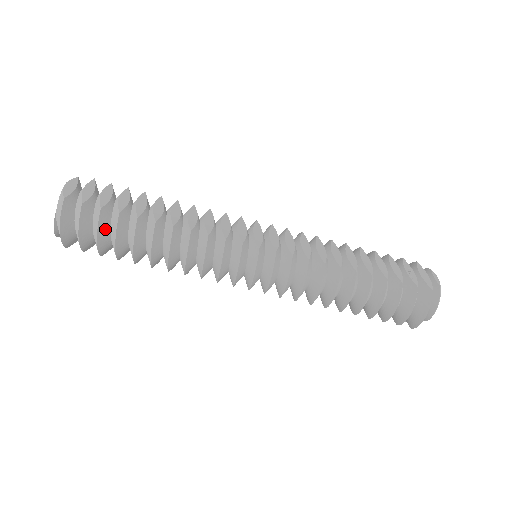
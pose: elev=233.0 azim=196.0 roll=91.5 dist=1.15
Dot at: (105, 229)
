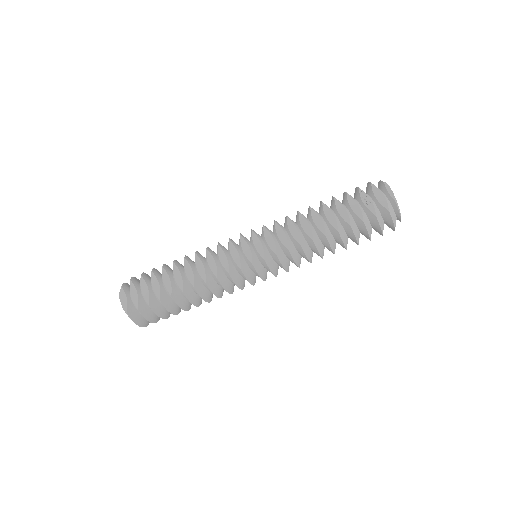
Dot at: (160, 309)
